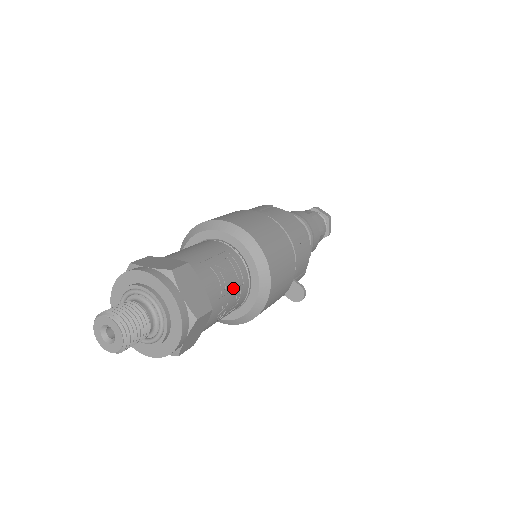
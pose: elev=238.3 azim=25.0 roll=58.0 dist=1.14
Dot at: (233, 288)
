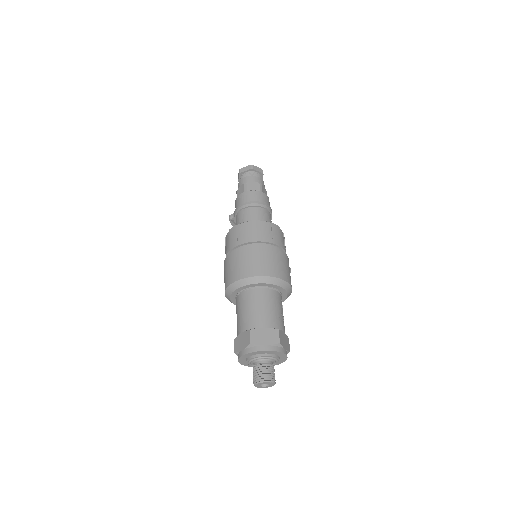
Dot at: occluded
